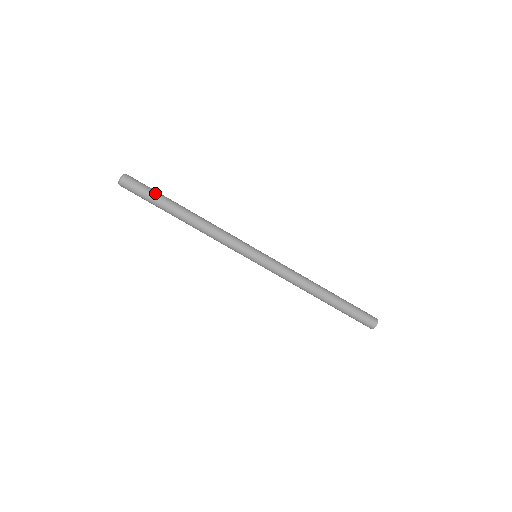
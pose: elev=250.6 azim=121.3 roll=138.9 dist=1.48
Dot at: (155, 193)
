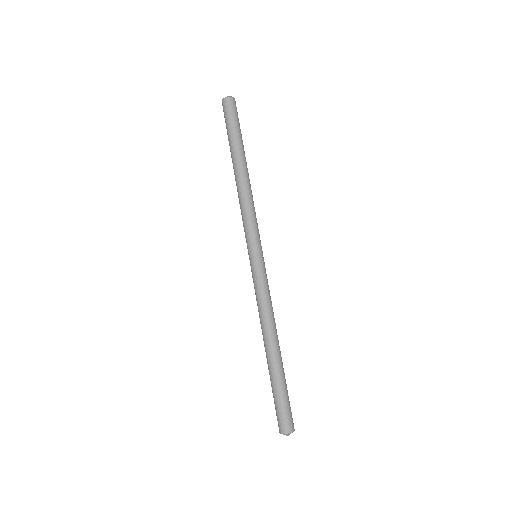
Dot at: (235, 130)
